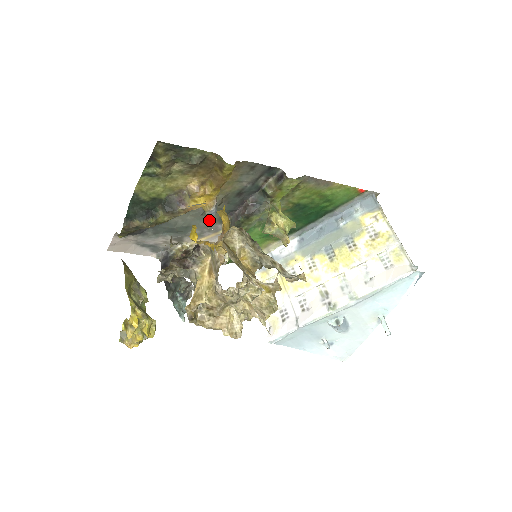
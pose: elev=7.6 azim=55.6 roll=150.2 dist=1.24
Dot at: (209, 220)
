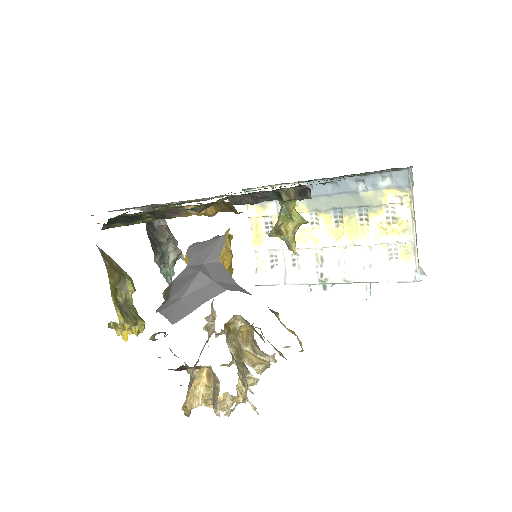
Dot at: occluded
